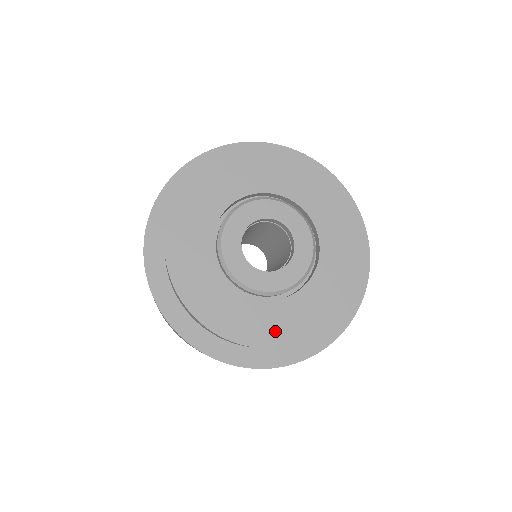
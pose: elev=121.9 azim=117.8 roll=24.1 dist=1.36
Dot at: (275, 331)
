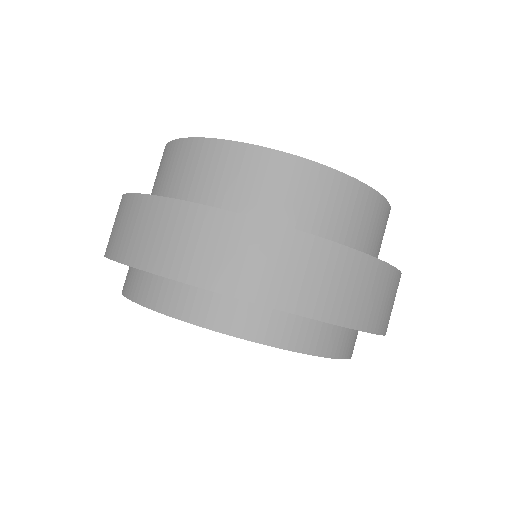
Dot at: occluded
